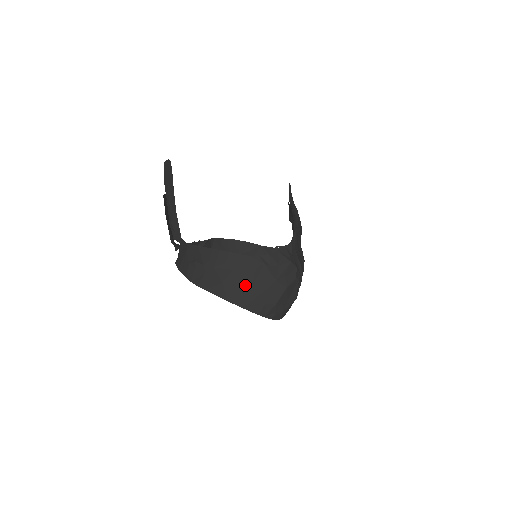
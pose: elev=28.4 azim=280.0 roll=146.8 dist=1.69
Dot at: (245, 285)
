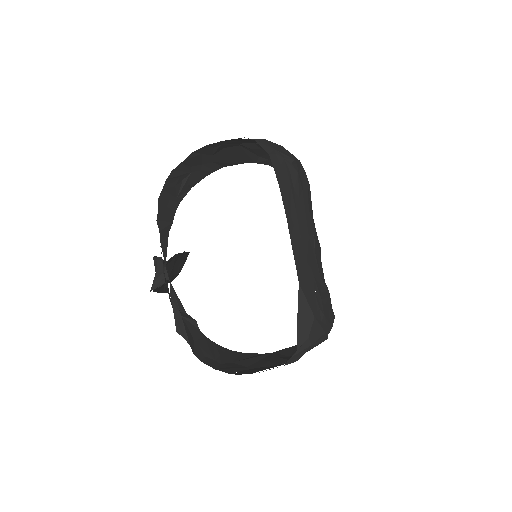
Dot at: (232, 148)
